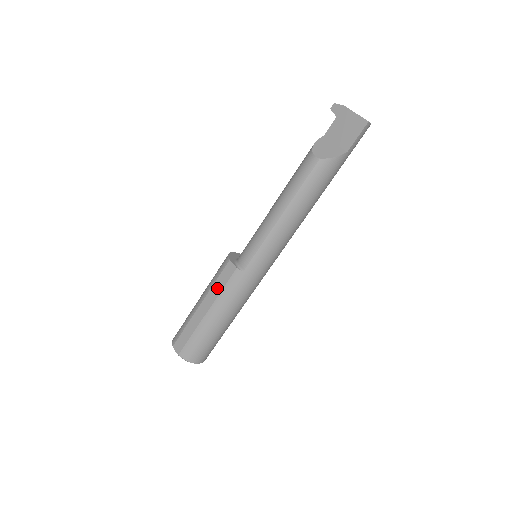
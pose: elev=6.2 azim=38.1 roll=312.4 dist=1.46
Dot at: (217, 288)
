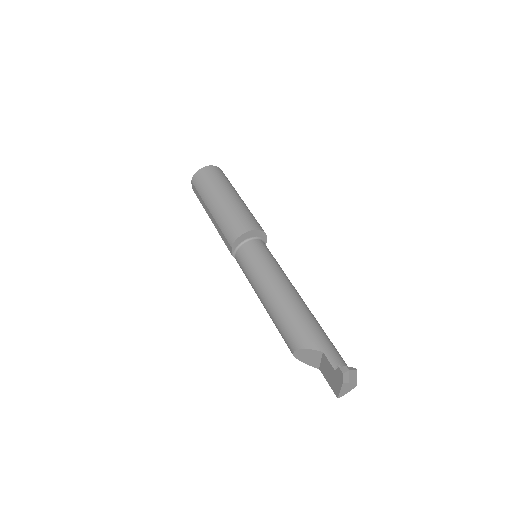
Dot at: (220, 233)
